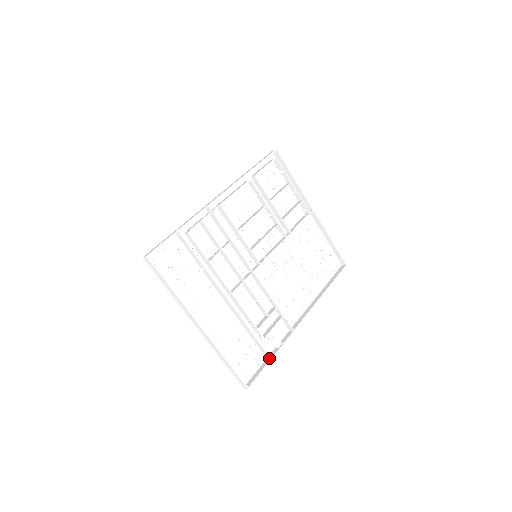
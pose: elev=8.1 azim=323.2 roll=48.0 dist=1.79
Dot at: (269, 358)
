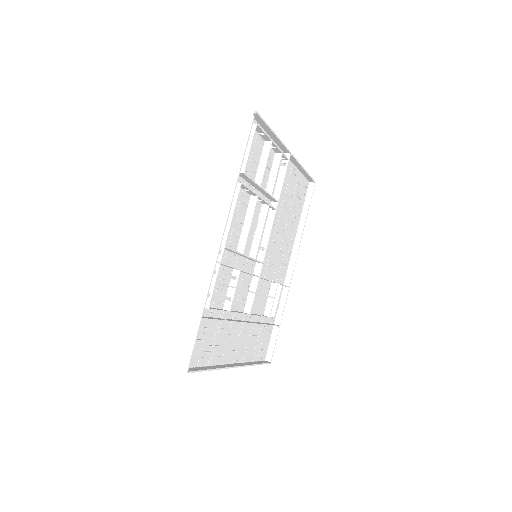
Dot at: (277, 326)
